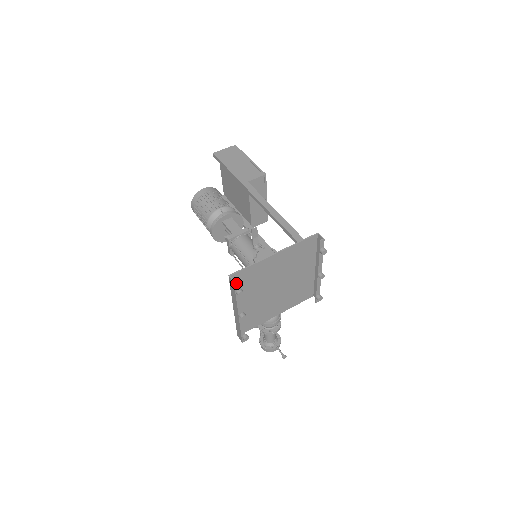
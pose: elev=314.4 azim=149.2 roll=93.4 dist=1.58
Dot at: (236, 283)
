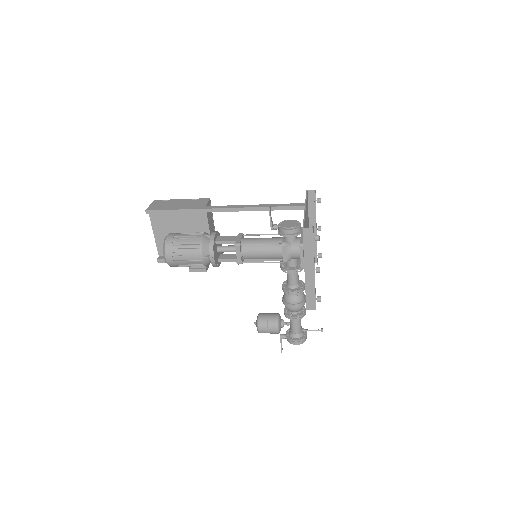
Dot at: (313, 229)
